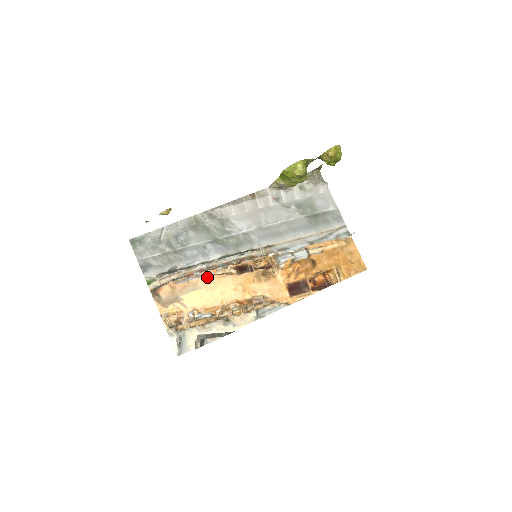
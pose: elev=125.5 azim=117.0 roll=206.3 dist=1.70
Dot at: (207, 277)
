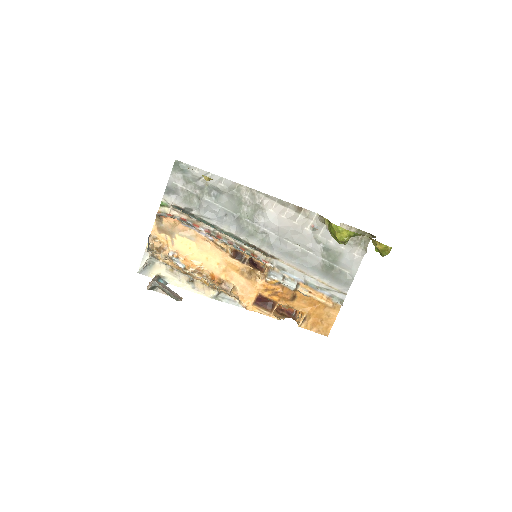
Dot at: (206, 239)
